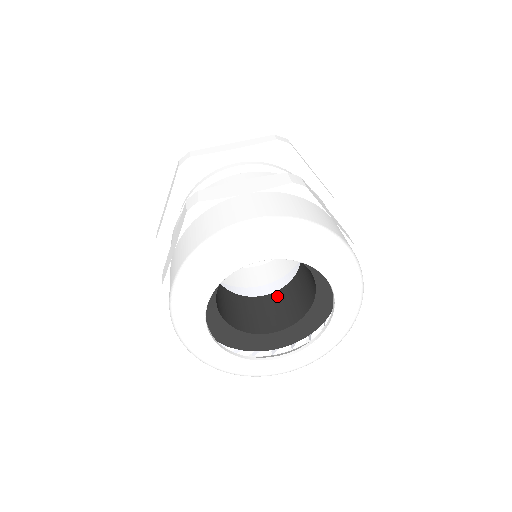
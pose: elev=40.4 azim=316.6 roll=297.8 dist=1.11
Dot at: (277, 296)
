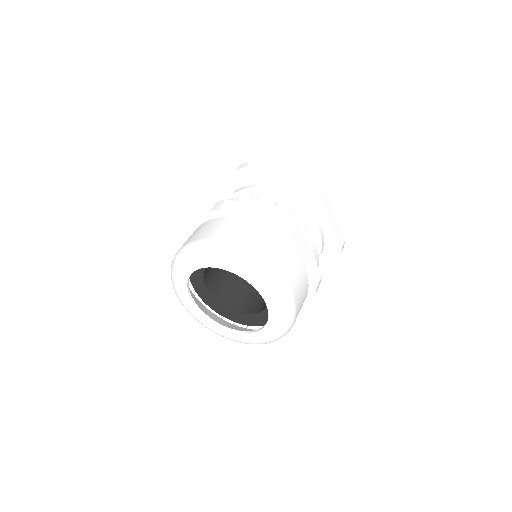
Dot at: occluded
